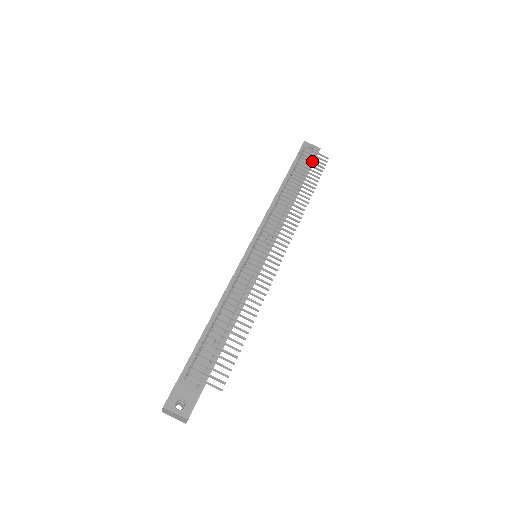
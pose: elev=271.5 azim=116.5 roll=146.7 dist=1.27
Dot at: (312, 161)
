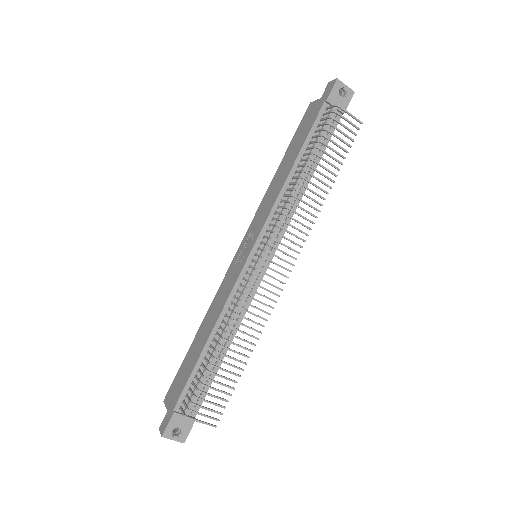
Dot at: (340, 113)
